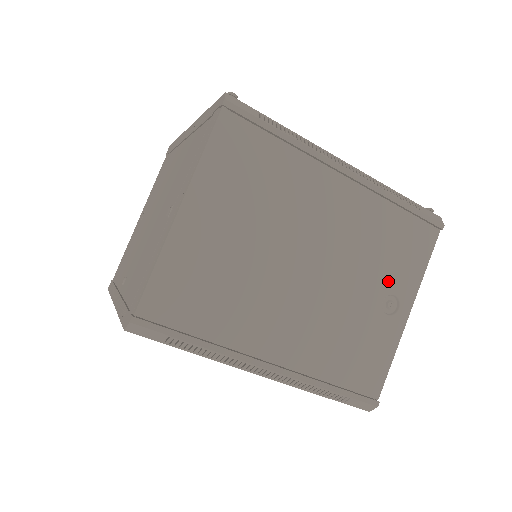
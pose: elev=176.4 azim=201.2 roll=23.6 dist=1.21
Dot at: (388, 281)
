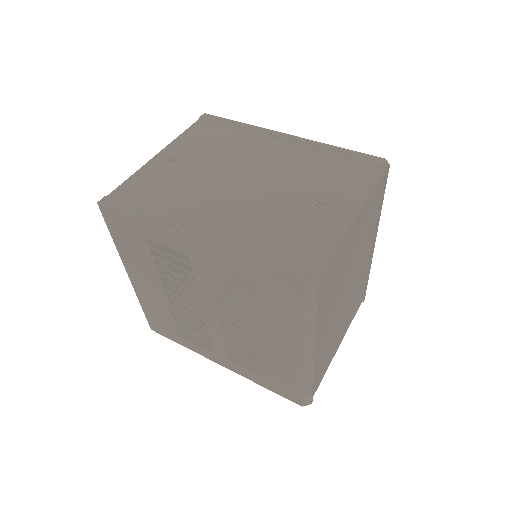
Dot at: (347, 321)
